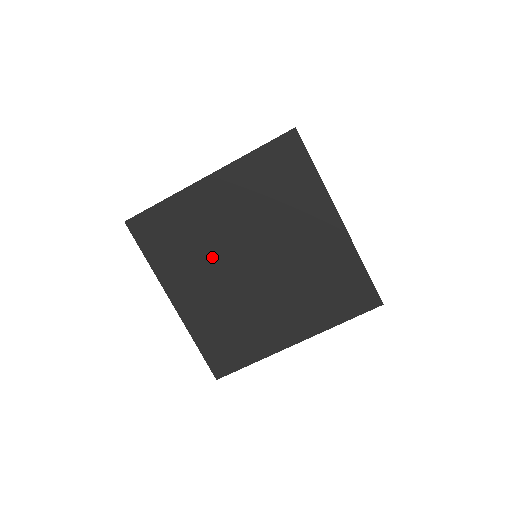
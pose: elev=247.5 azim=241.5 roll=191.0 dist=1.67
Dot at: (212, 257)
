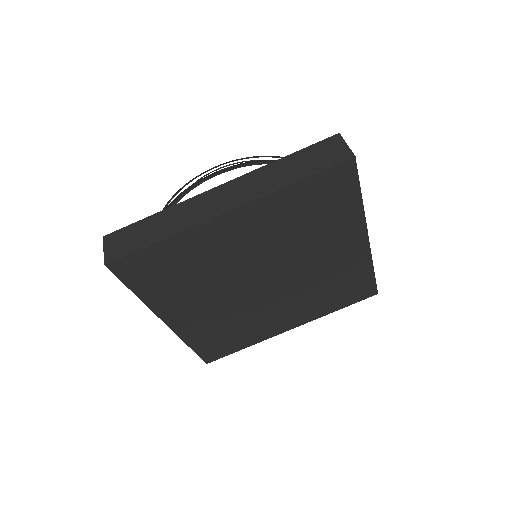
Dot at: (220, 283)
